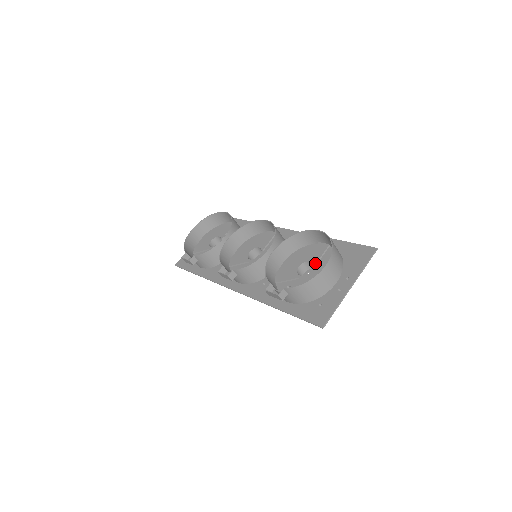
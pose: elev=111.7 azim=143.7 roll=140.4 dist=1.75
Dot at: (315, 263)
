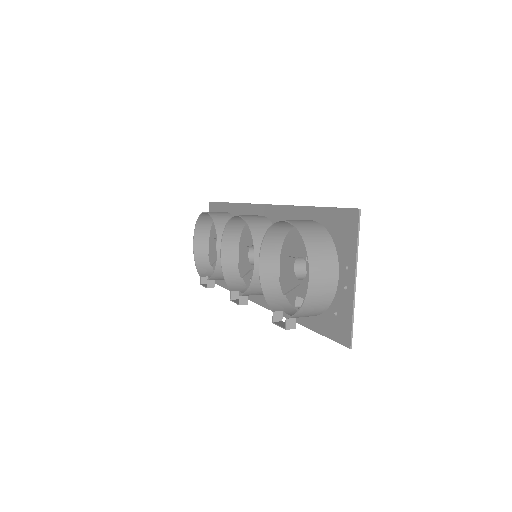
Dot at: (305, 258)
